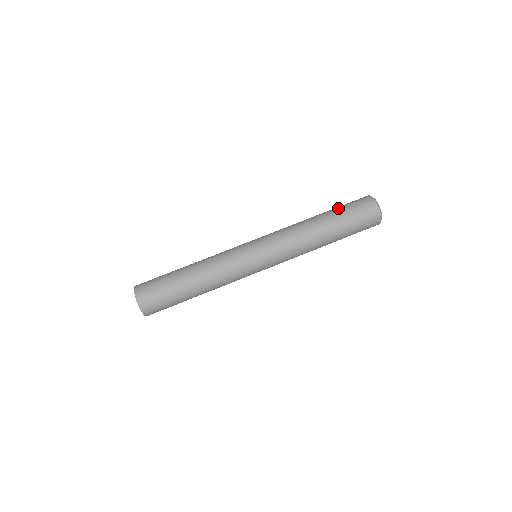
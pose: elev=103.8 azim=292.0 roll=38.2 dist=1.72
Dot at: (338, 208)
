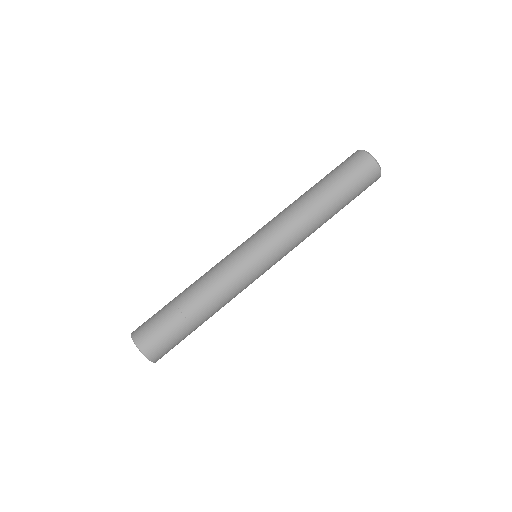
Dot at: (327, 174)
